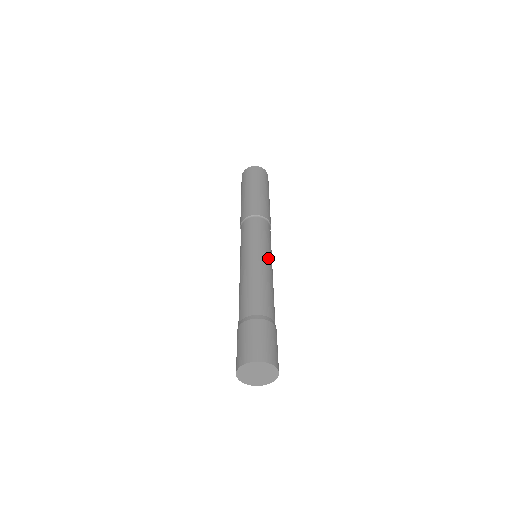
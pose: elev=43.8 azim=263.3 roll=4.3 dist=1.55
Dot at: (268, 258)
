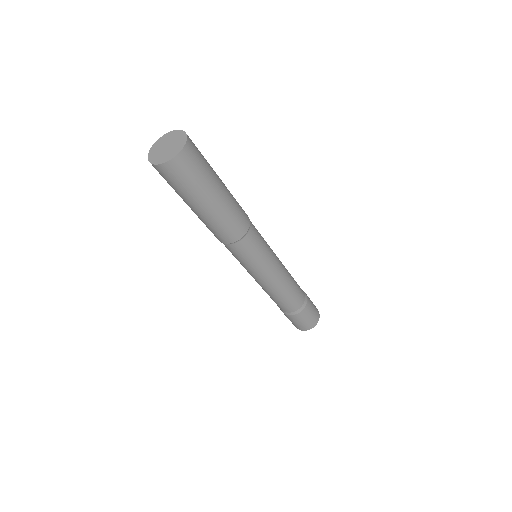
Dot at: (267, 276)
